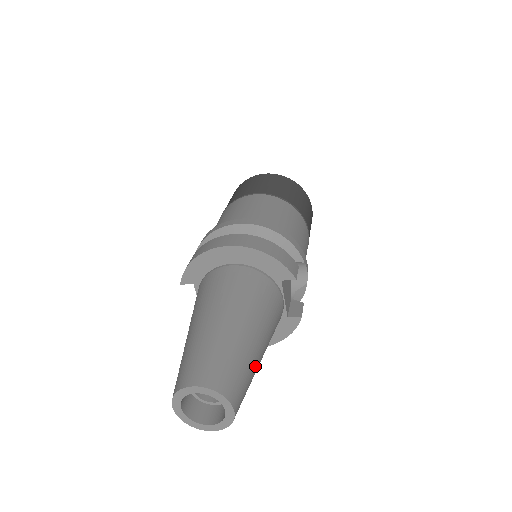
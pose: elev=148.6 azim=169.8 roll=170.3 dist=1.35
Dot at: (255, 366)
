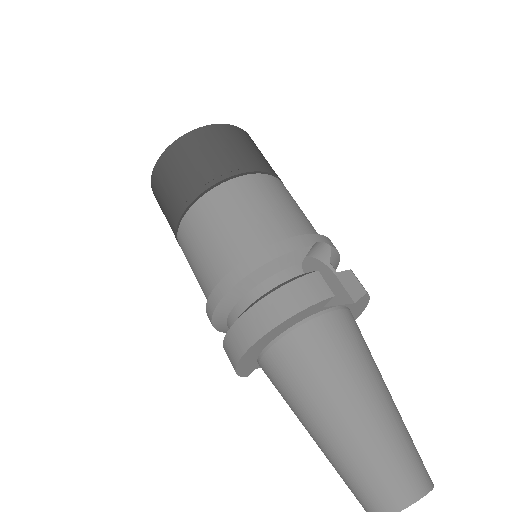
Dot at: (396, 418)
